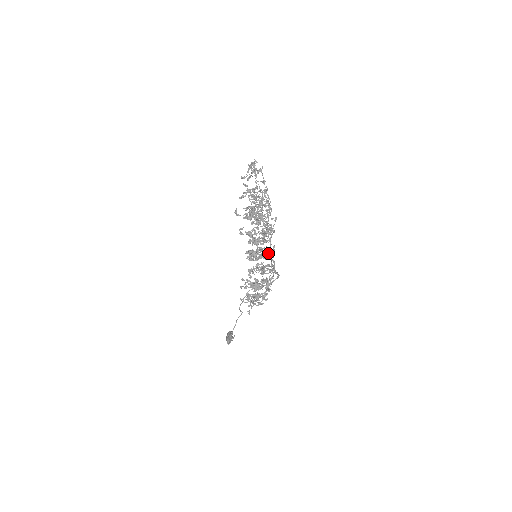
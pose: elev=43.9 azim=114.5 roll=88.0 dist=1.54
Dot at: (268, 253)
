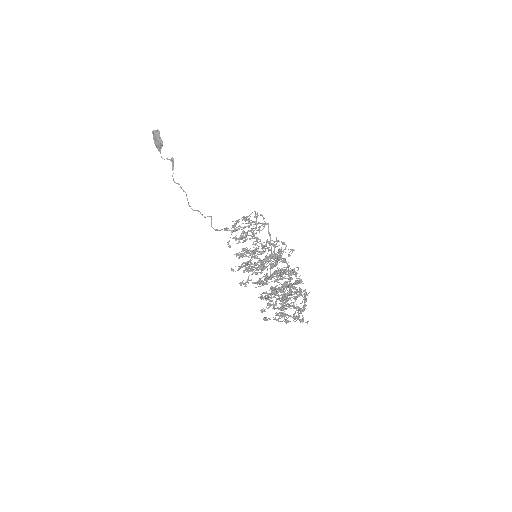
Dot at: occluded
